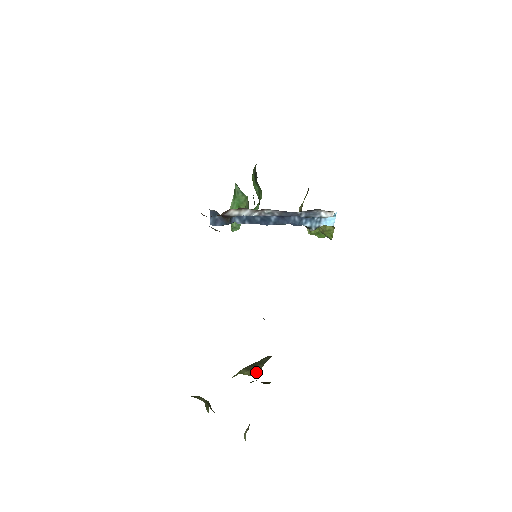
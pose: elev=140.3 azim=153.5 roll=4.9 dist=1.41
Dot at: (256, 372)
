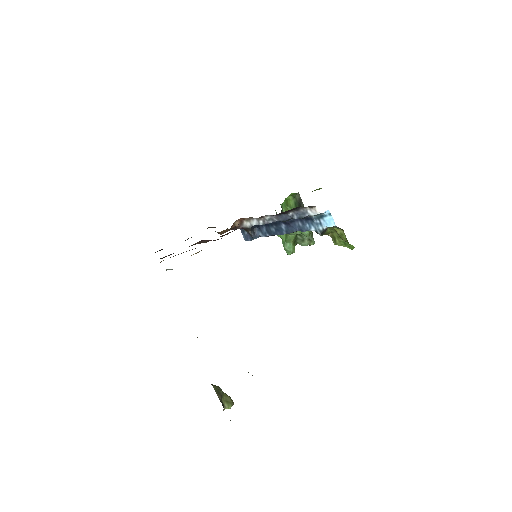
Dot at: occluded
